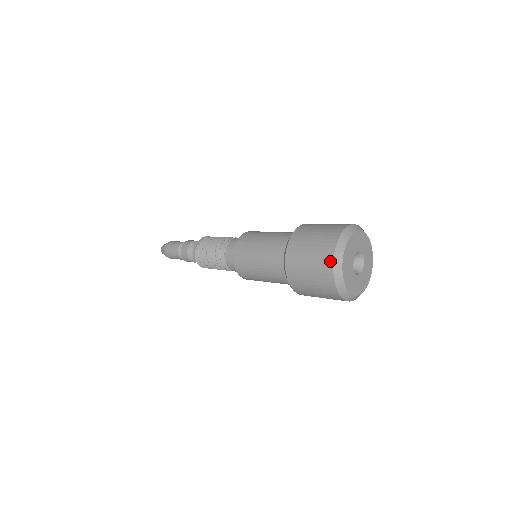
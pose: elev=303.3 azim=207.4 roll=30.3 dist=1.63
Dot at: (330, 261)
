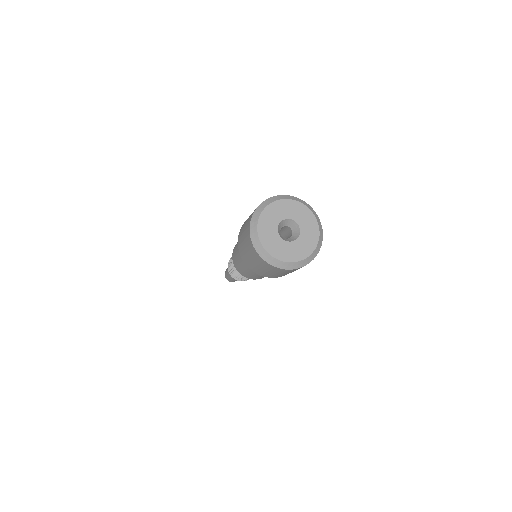
Dot at: (260, 259)
